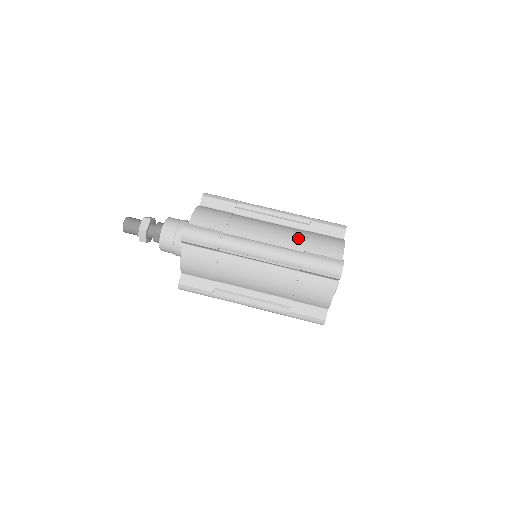
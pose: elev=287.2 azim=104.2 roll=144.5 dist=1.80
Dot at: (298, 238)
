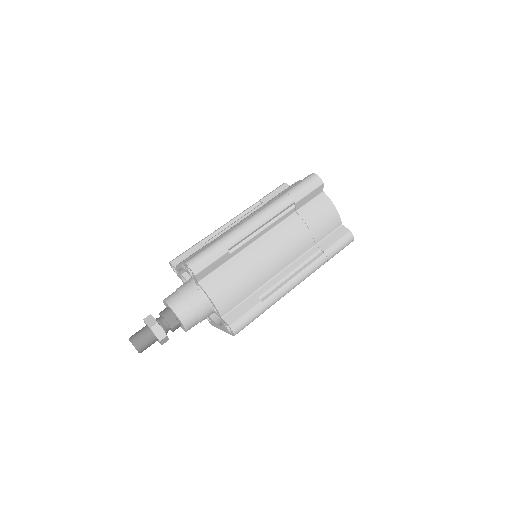
Dot at: (267, 204)
